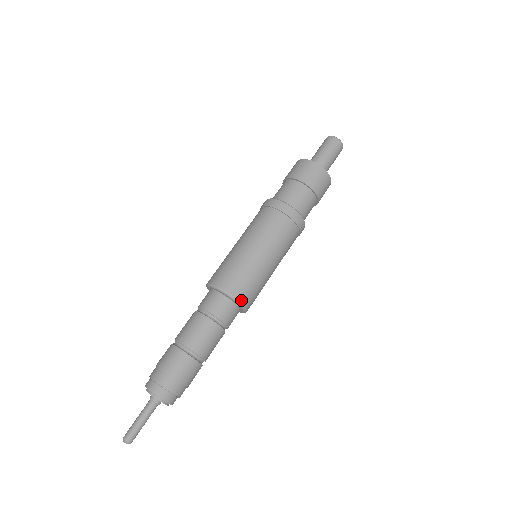
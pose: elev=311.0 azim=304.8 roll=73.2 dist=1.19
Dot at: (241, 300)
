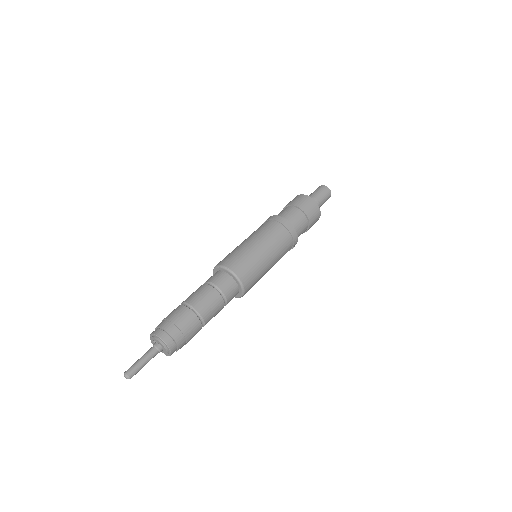
Dot at: (241, 278)
